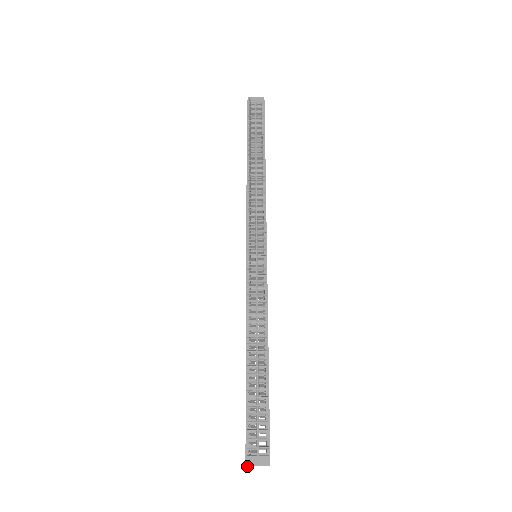
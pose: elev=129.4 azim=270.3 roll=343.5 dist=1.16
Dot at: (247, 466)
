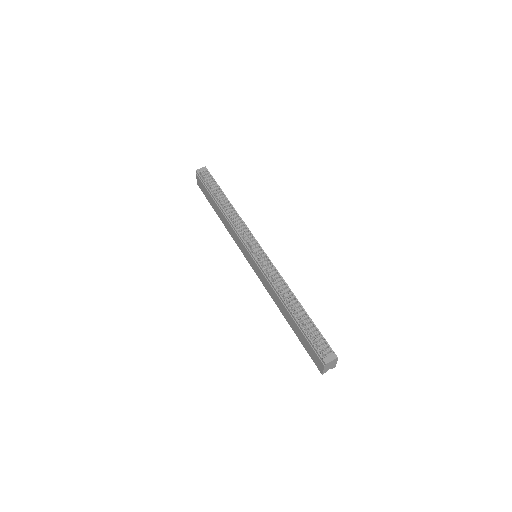
Dot at: (326, 364)
